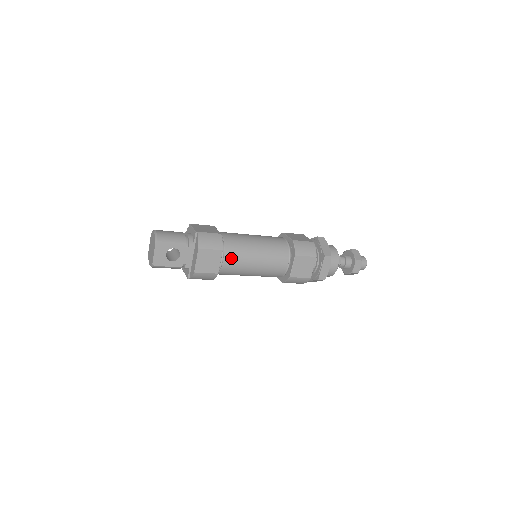
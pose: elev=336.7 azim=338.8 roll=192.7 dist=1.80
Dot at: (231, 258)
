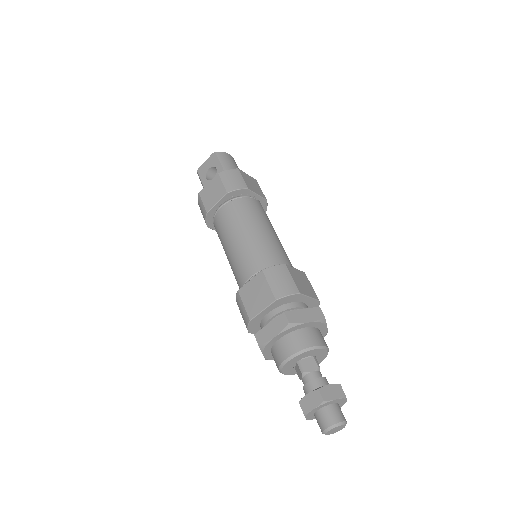
Dot at: (227, 212)
